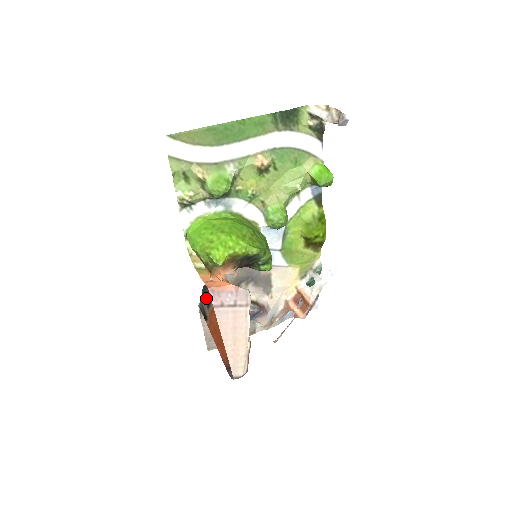
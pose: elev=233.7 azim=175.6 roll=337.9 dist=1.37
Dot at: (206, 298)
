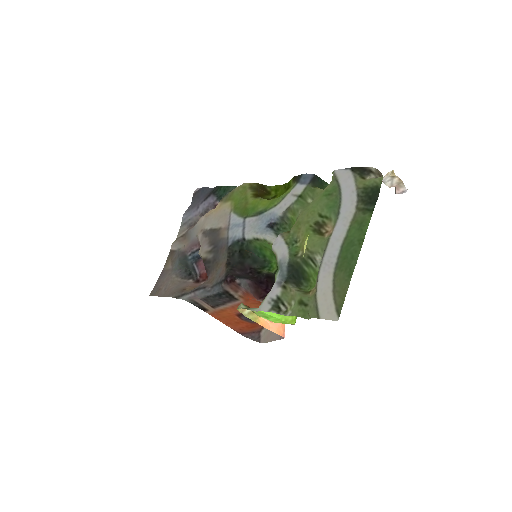
Dot at: (214, 304)
